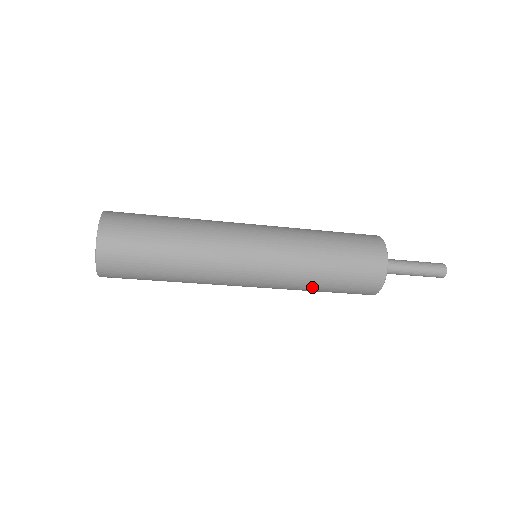
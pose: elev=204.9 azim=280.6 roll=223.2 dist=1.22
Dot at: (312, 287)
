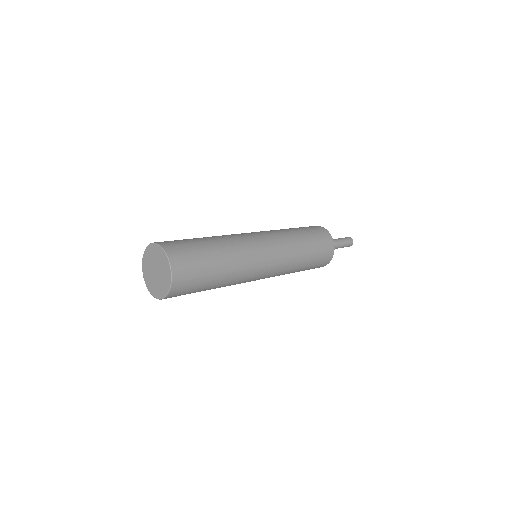
Dot at: occluded
